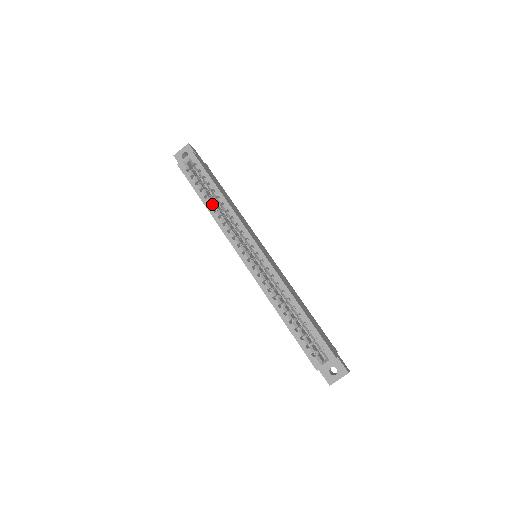
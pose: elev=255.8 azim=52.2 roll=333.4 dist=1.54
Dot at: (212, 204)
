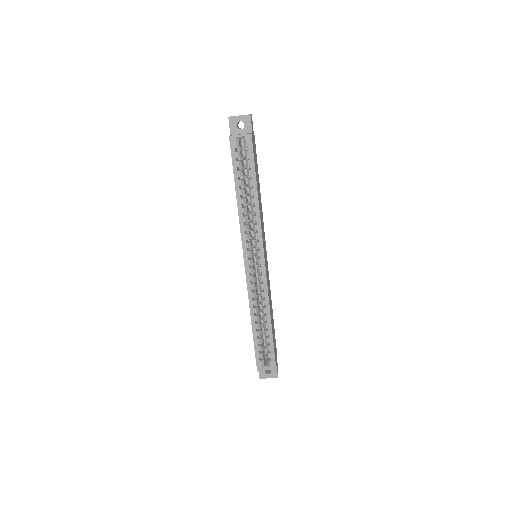
Dot at: (244, 198)
